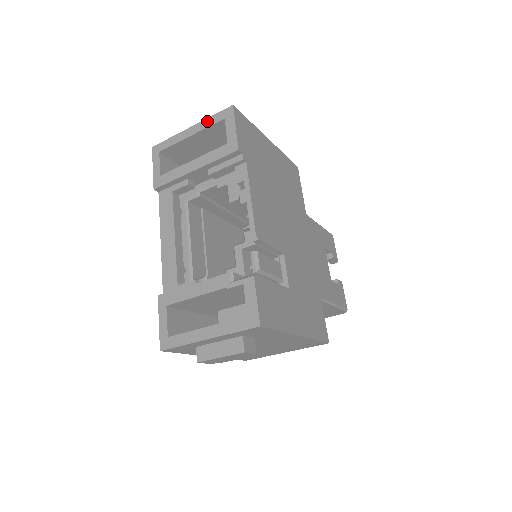
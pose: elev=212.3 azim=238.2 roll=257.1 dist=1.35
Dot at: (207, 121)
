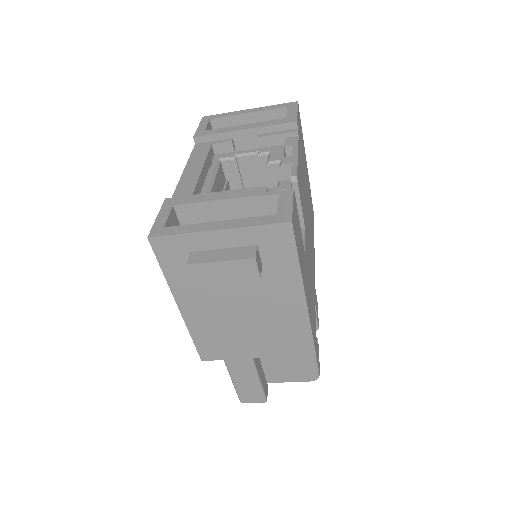
Dot at: (268, 107)
